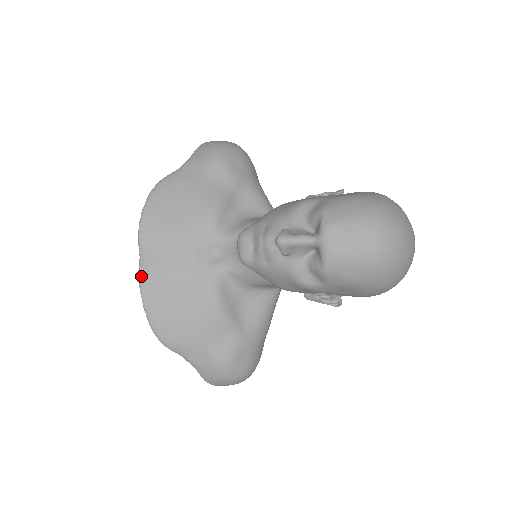
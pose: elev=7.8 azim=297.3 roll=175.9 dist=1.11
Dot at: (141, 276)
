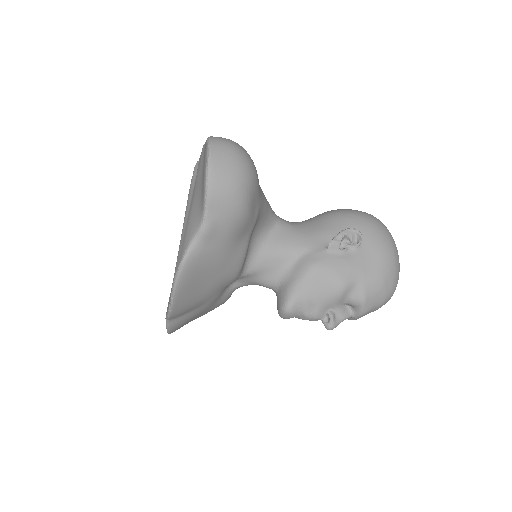
Dot at: (170, 329)
